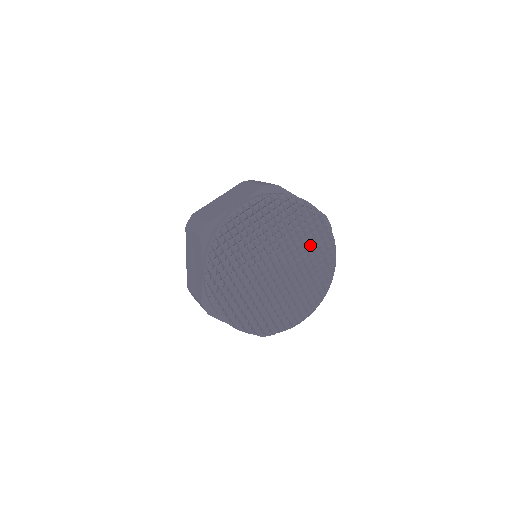
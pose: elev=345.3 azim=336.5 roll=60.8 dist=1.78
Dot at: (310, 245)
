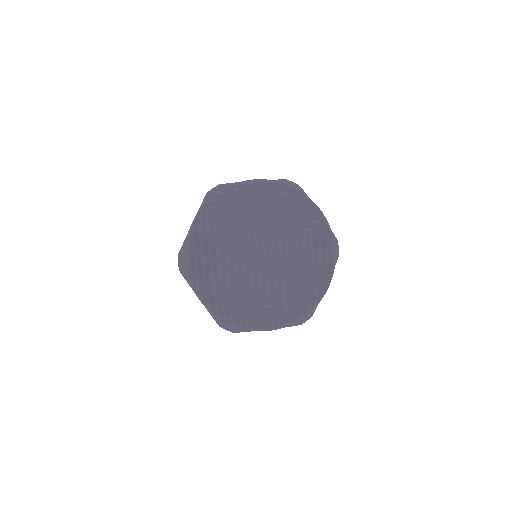
Dot at: (307, 254)
